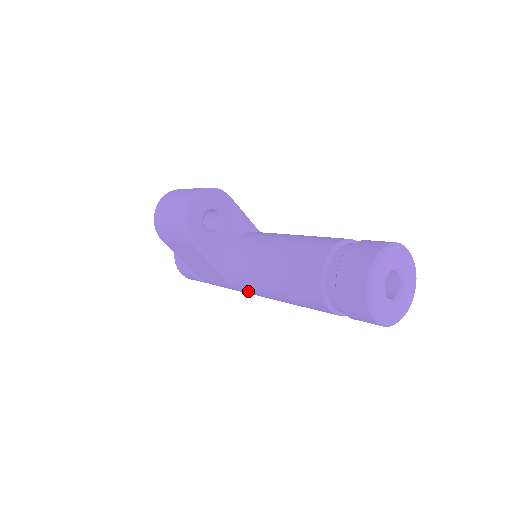
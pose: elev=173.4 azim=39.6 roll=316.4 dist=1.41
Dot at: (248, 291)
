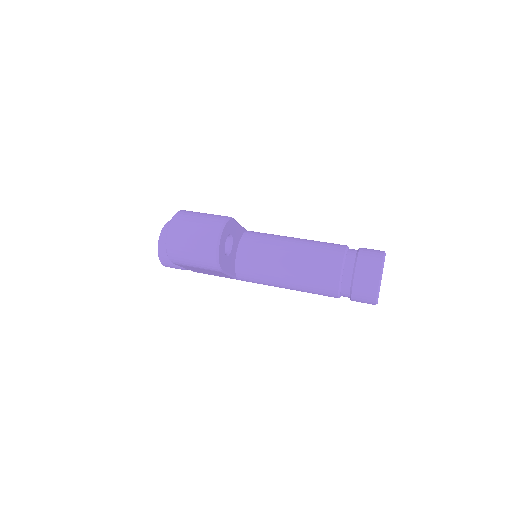
Dot at: occluded
